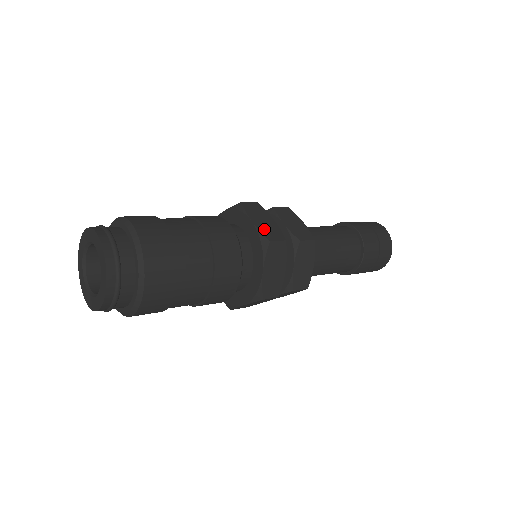
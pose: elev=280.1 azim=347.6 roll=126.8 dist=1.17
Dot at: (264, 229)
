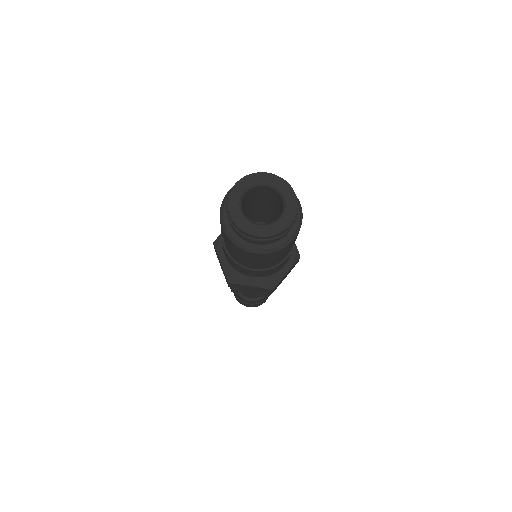
Dot at: (295, 246)
